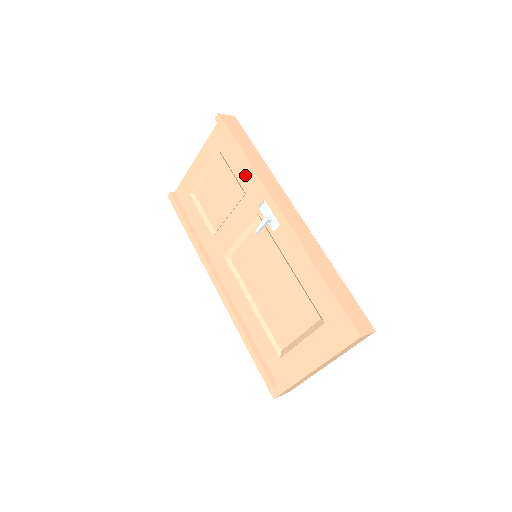
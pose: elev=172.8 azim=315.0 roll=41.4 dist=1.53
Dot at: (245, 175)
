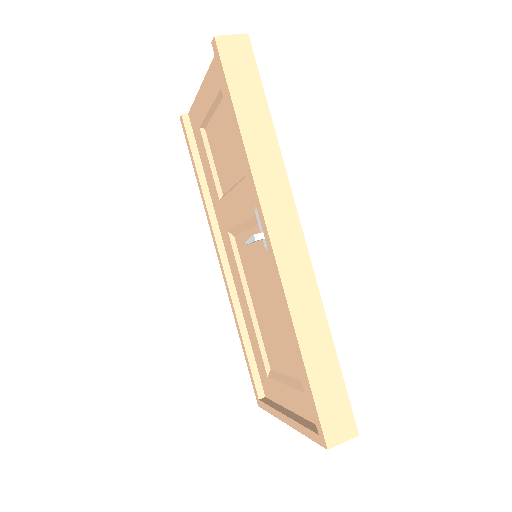
Dot at: occluded
